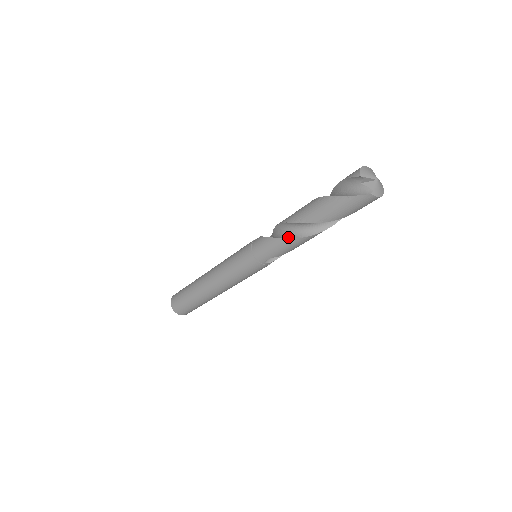
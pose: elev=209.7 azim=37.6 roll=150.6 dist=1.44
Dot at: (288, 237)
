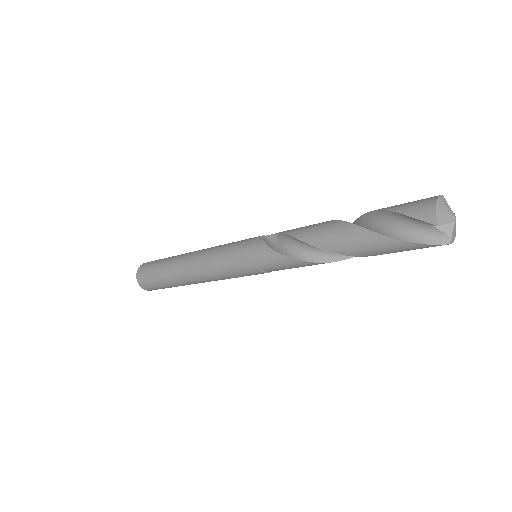
Dot at: (311, 259)
